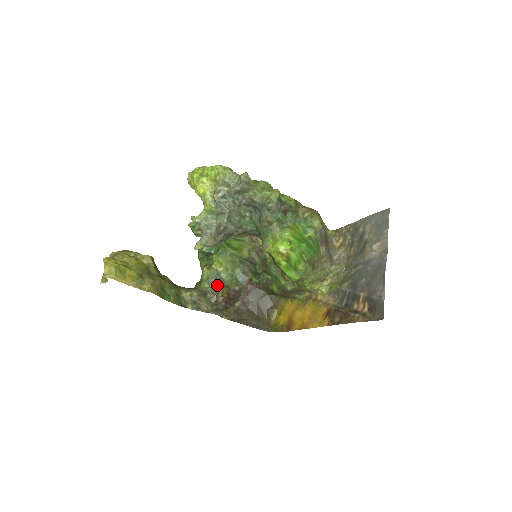
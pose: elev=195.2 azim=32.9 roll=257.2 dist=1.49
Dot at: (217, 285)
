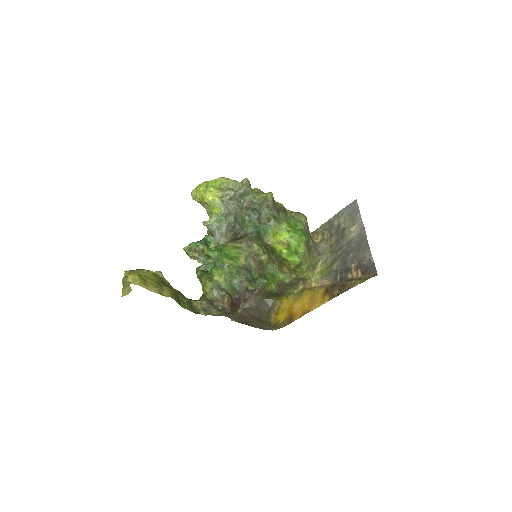
Dot at: (221, 293)
